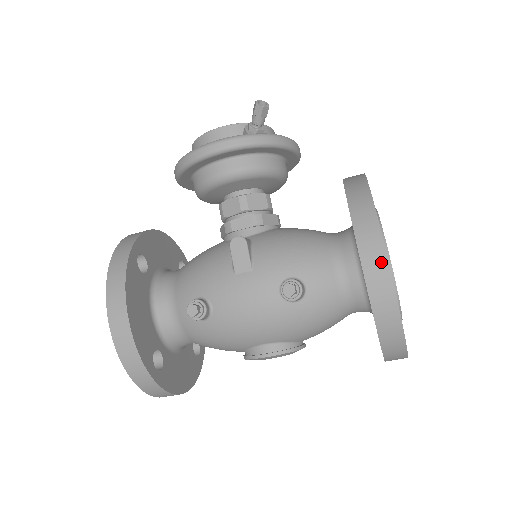
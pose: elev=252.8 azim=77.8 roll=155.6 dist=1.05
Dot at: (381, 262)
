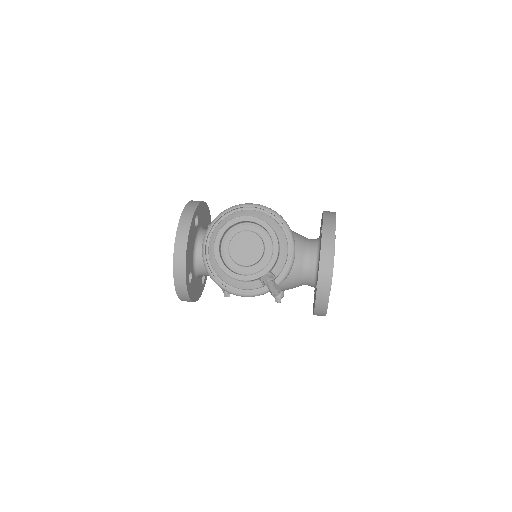
Dot at: occluded
